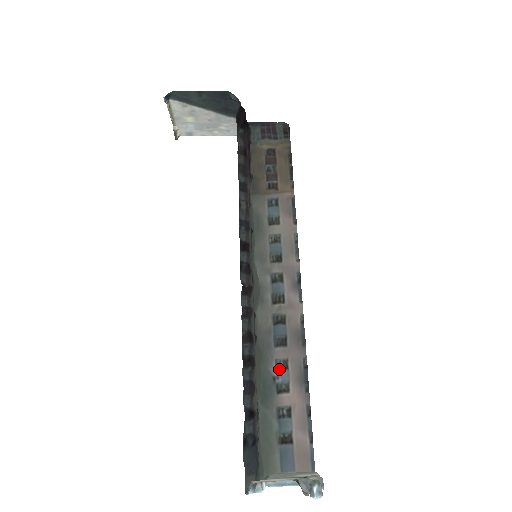
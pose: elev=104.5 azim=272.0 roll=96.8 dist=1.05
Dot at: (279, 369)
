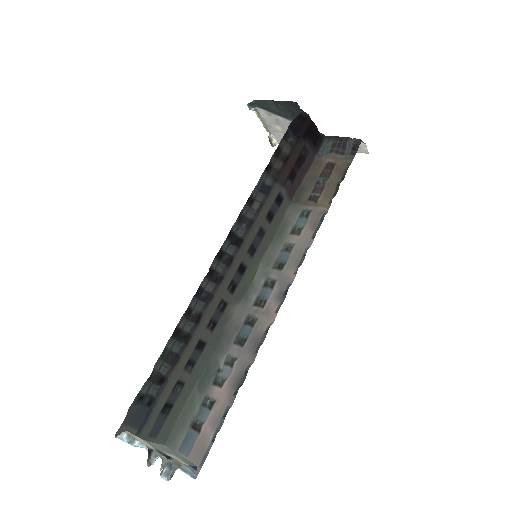
Dot at: (226, 364)
